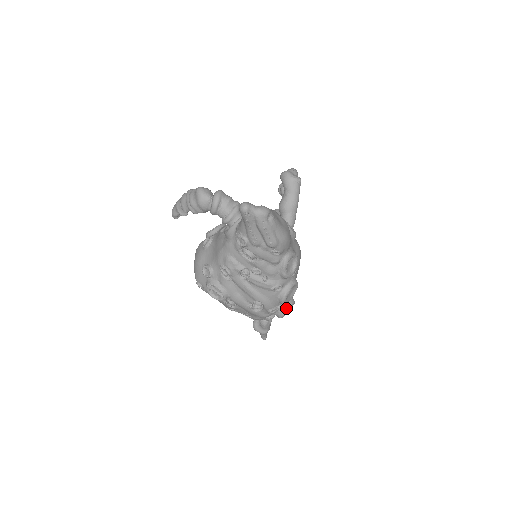
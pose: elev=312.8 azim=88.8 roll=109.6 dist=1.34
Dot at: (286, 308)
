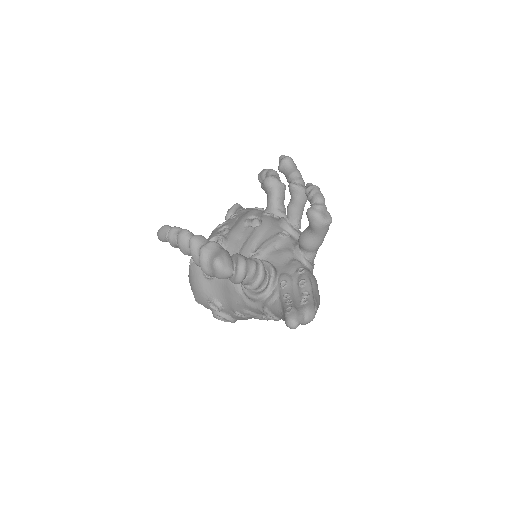
Dot at: occluded
